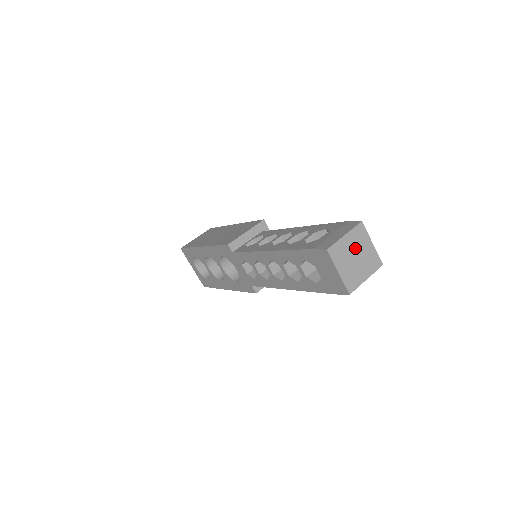
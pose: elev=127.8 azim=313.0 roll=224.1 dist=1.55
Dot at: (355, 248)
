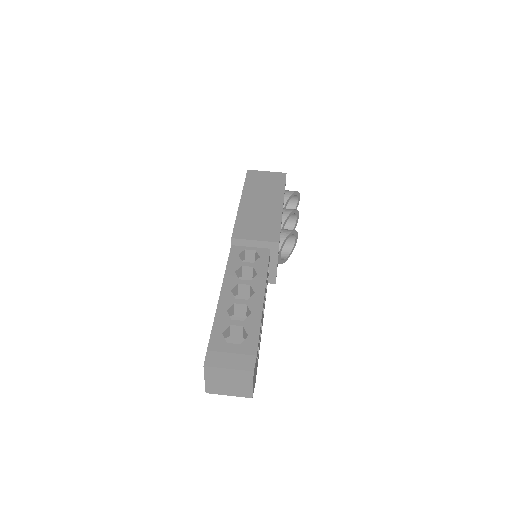
Dot at: (233, 379)
